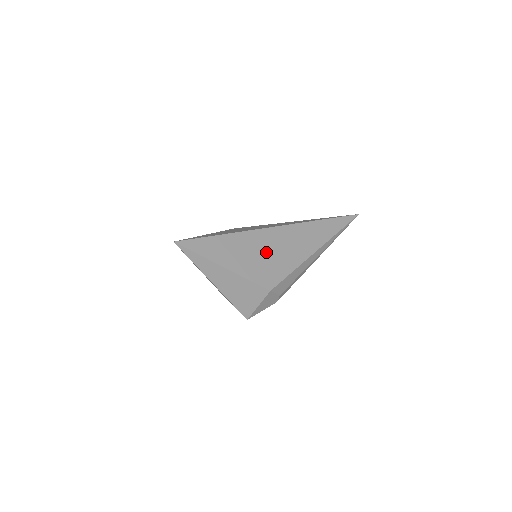
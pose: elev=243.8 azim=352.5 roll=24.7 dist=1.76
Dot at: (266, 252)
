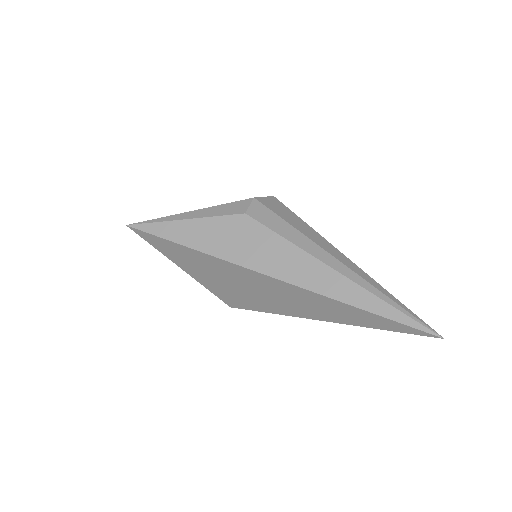
Dot at: (237, 284)
